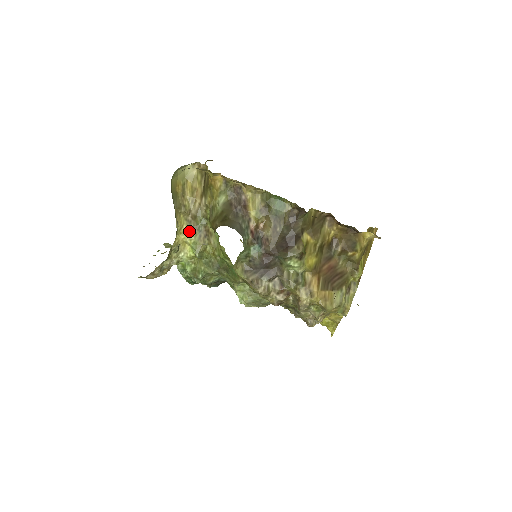
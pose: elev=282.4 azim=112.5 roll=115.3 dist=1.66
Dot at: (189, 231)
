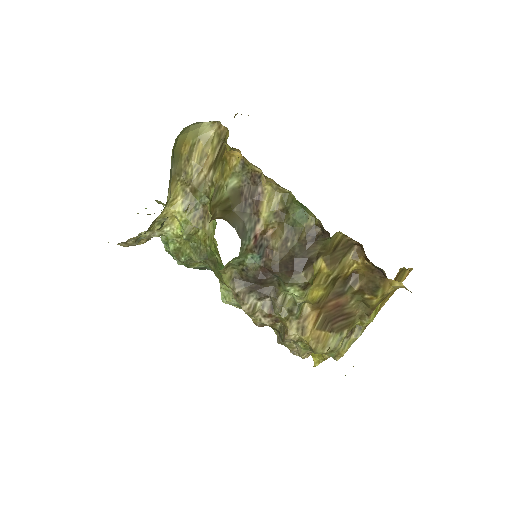
Dot at: (183, 205)
